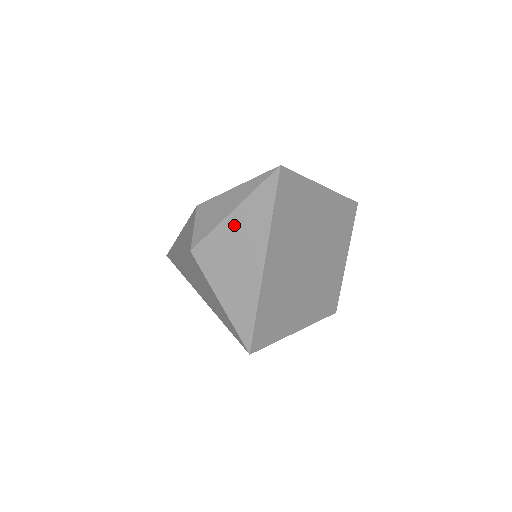
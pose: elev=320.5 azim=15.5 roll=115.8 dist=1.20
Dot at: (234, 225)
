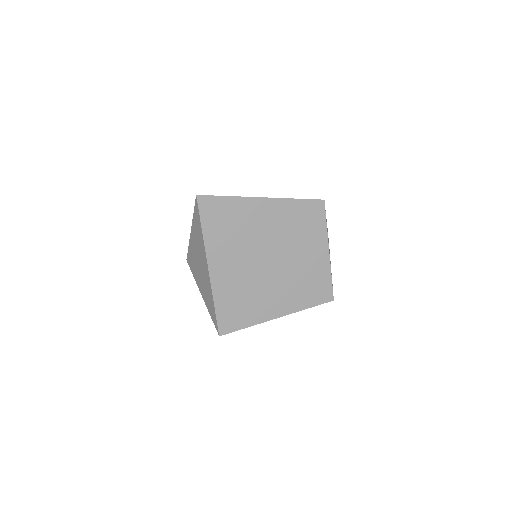
Dot at: (193, 241)
